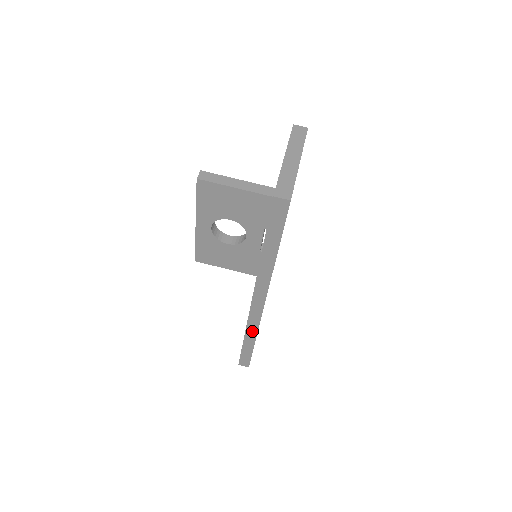
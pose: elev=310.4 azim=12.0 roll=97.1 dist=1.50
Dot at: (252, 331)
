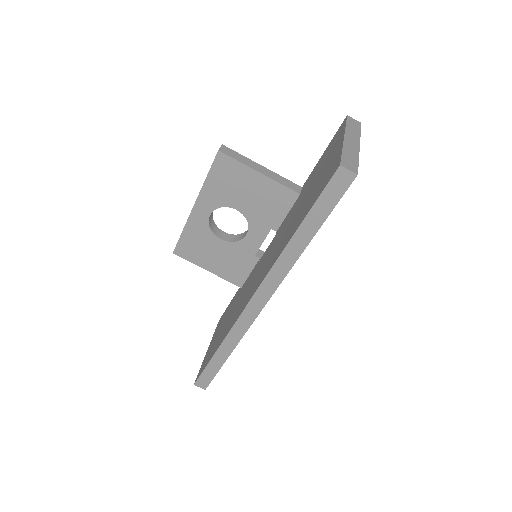
Dot at: (232, 341)
